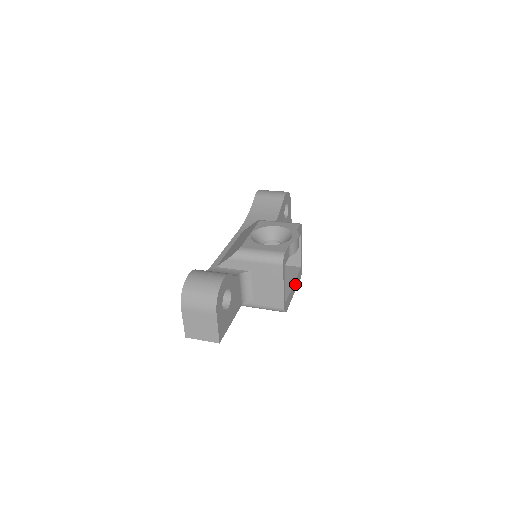
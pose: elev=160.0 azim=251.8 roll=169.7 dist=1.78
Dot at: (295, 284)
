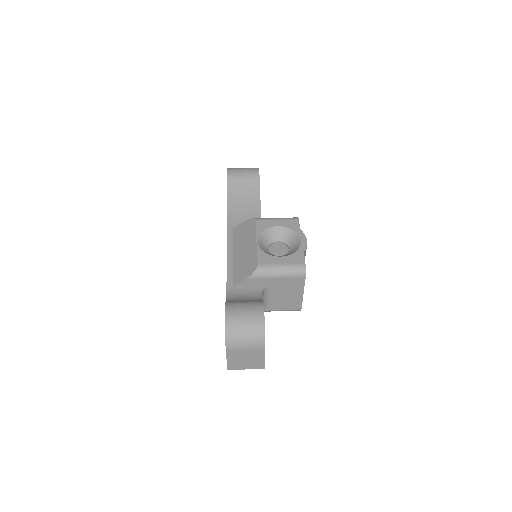
Dot at: occluded
